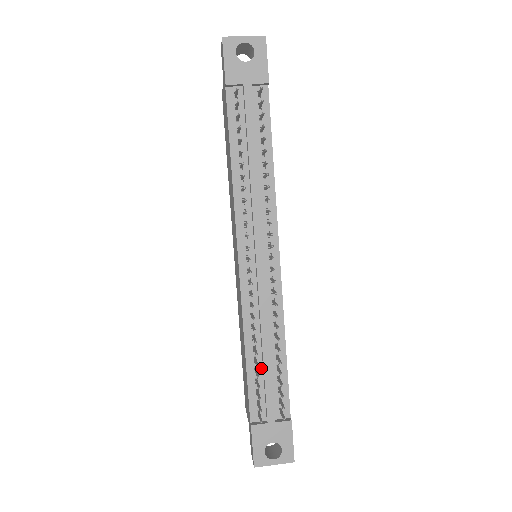
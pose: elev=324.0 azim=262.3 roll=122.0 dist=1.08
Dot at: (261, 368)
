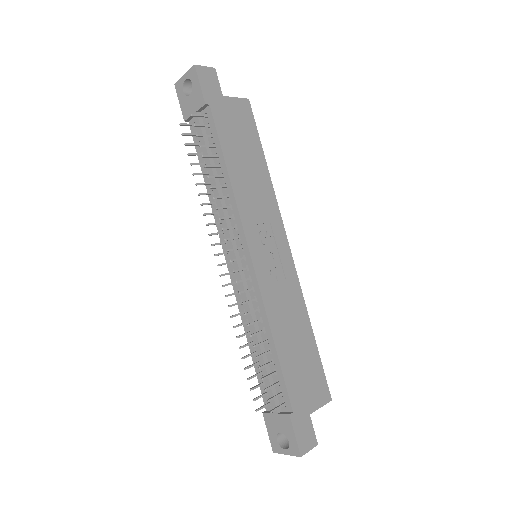
Dot at: occluded
